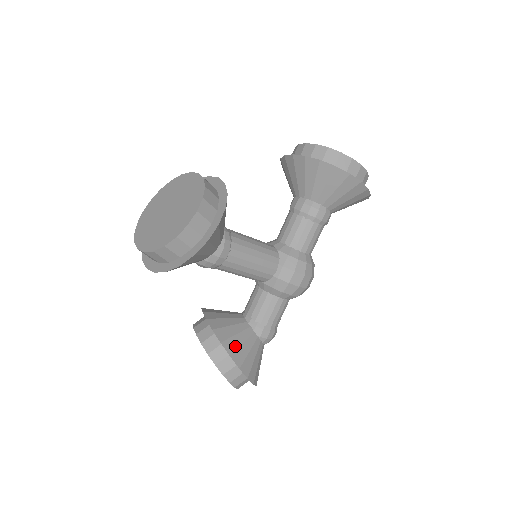
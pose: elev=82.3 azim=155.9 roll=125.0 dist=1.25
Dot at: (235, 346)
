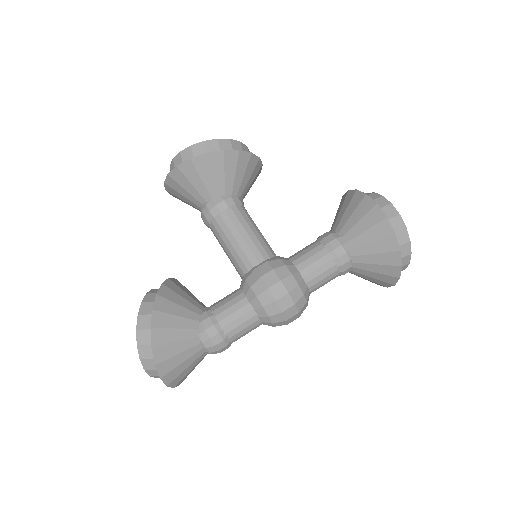
Dot at: (170, 297)
